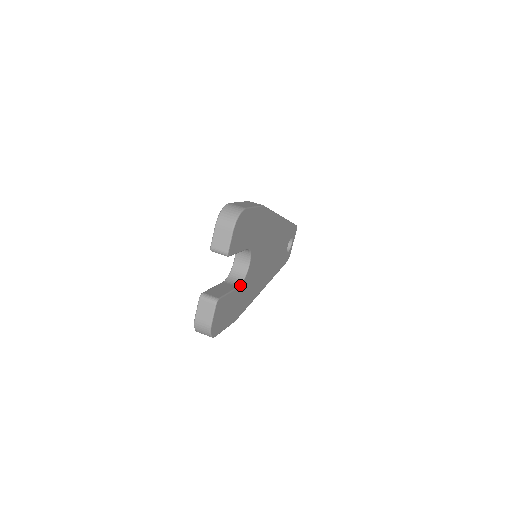
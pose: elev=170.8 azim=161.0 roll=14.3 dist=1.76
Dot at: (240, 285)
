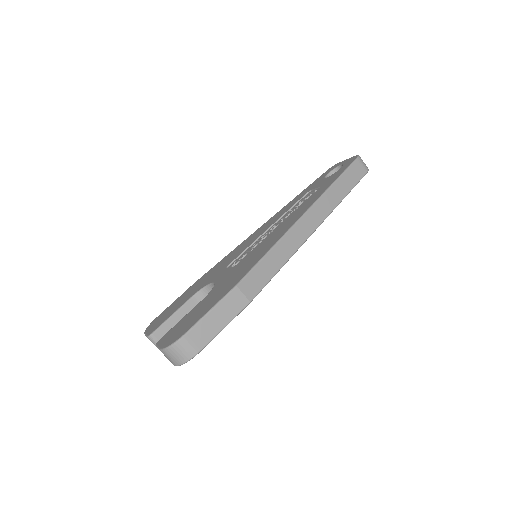
Dot at: occluded
